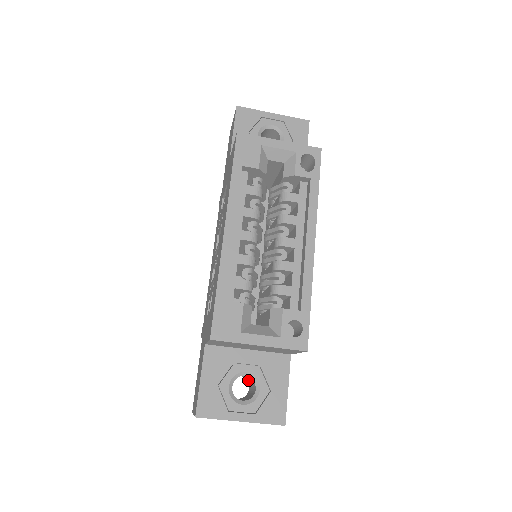
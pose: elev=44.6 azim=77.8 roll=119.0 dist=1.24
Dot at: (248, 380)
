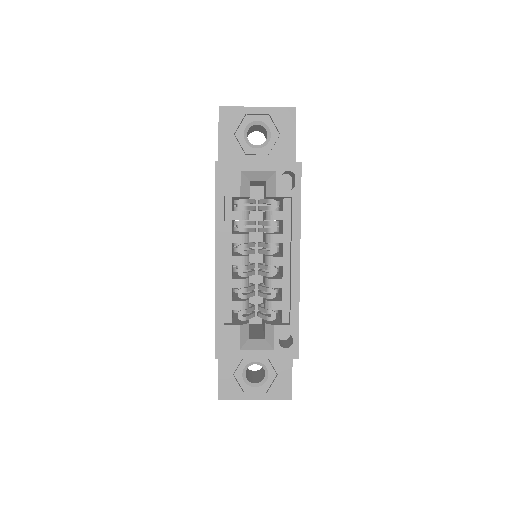
Dot at: occluded
